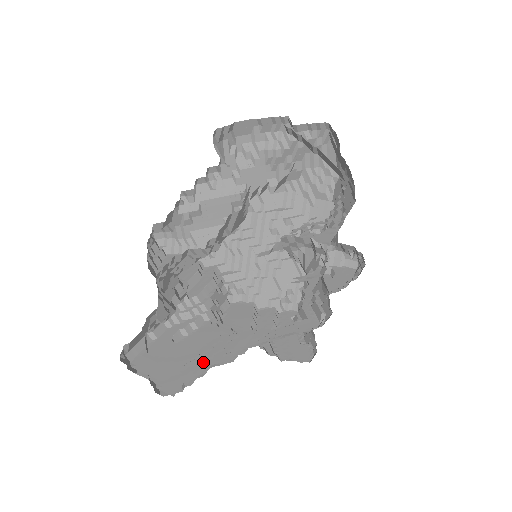
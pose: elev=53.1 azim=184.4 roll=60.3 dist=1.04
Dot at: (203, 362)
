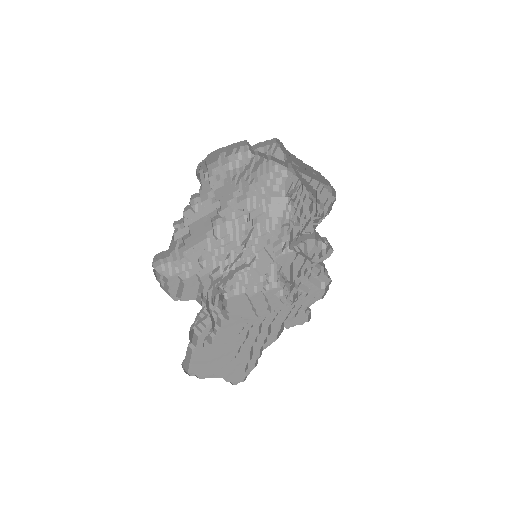
Dot at: (248, 349)
